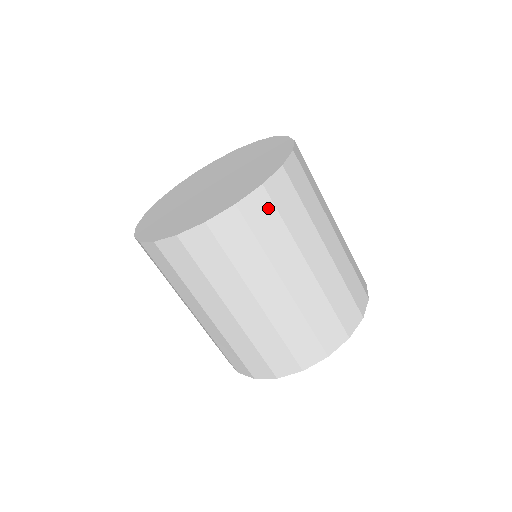
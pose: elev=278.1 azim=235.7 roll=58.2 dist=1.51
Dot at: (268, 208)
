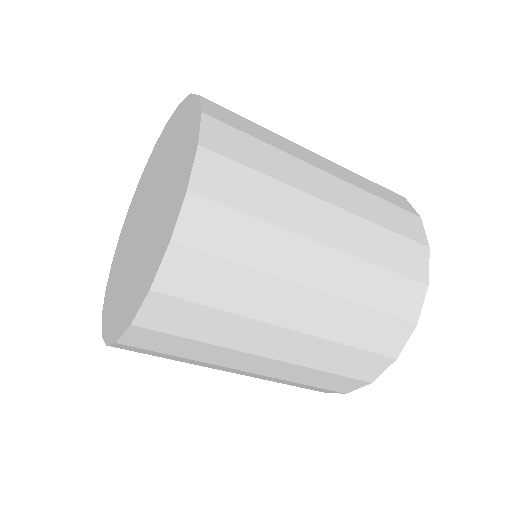
Dot at: (200, 264)
